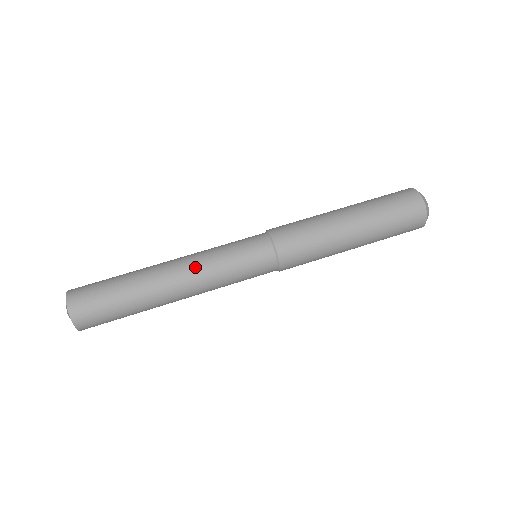
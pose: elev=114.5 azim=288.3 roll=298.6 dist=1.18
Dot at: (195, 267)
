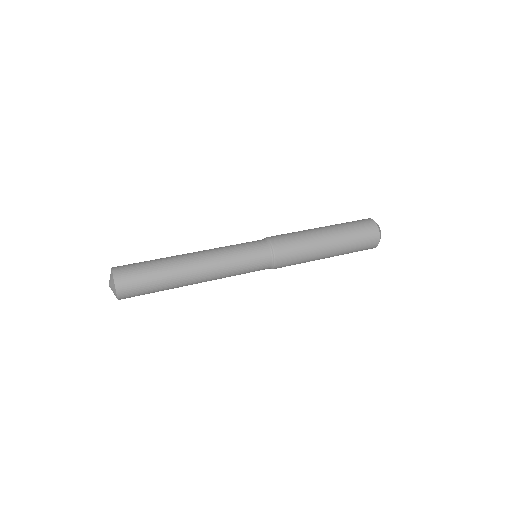
Dot at: (211, 253)
